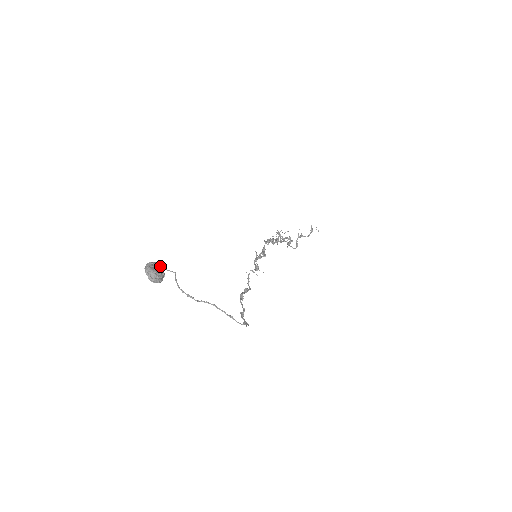
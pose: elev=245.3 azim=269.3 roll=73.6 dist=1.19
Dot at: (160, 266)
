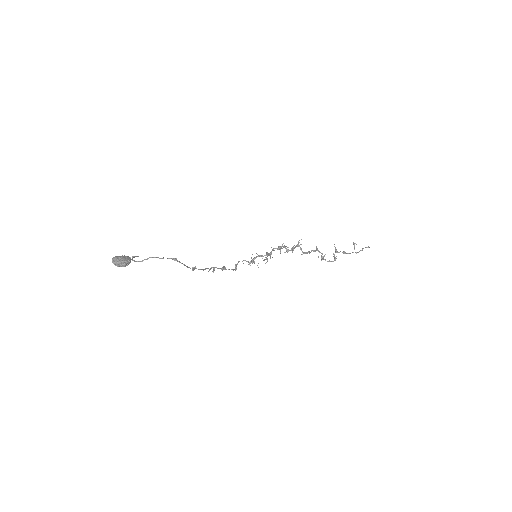
Dot at: (127, 256)
